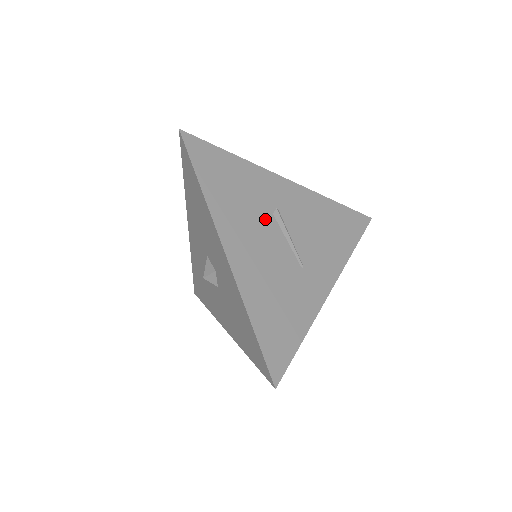
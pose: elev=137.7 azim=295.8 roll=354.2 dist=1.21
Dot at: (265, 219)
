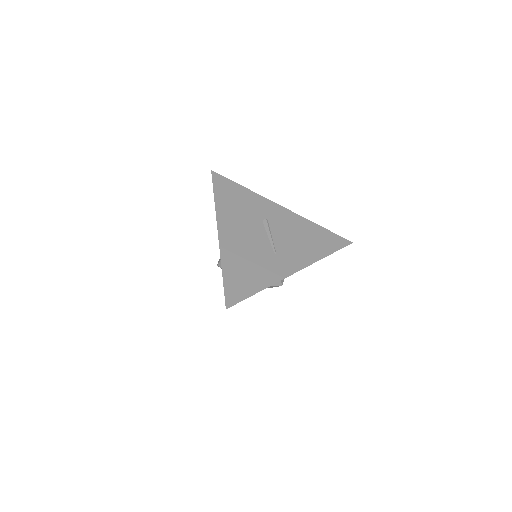
Dot at: (255, 222)
